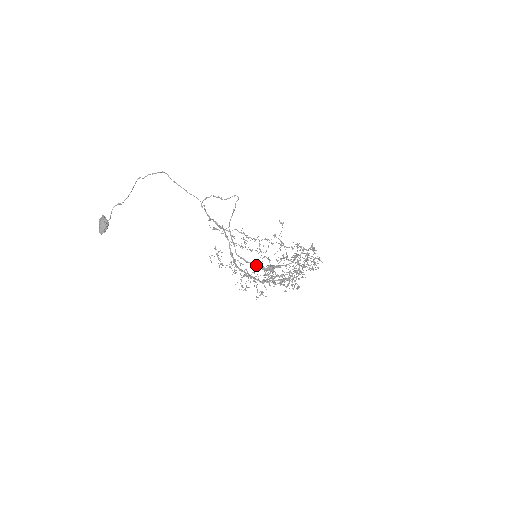
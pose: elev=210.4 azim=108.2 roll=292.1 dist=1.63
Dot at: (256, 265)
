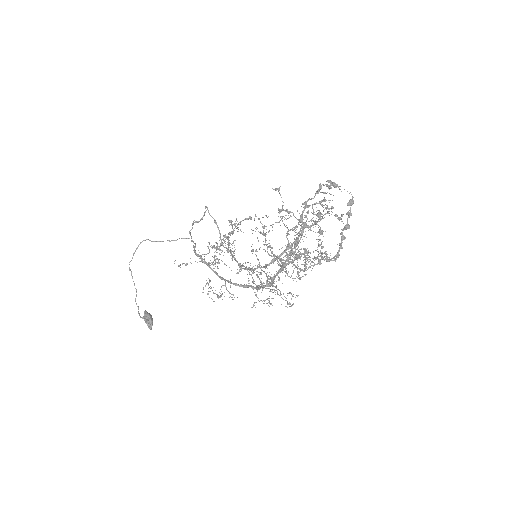
Dot at: (263, 266)
